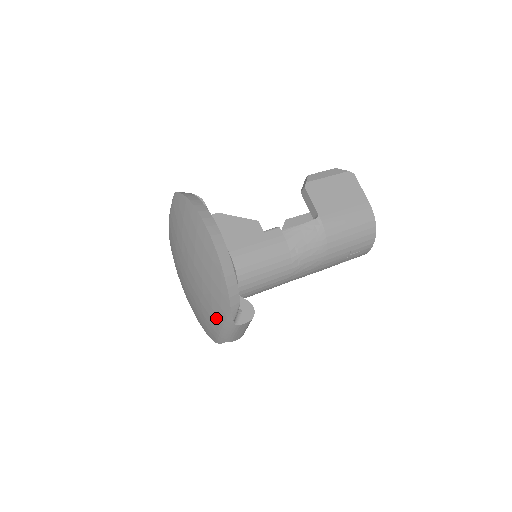
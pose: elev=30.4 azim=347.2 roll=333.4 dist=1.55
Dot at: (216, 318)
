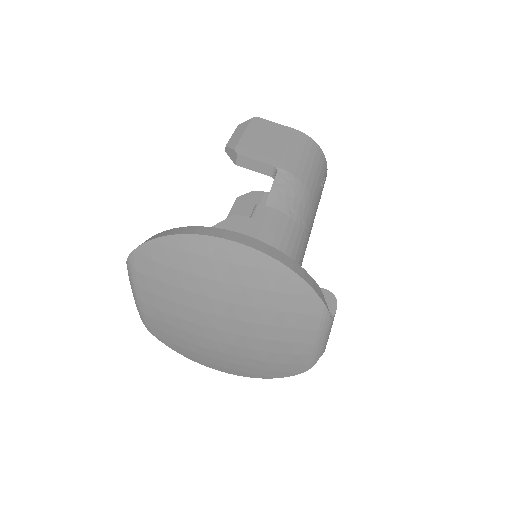
Dot at: (302, 335)
